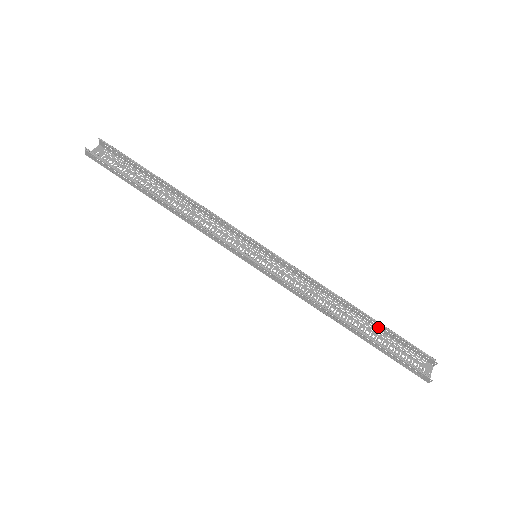
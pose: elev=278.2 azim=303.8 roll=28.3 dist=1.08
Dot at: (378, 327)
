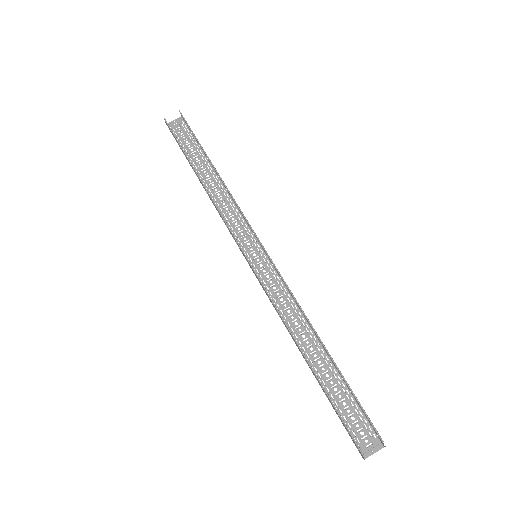
Dot at: (341, 376)
